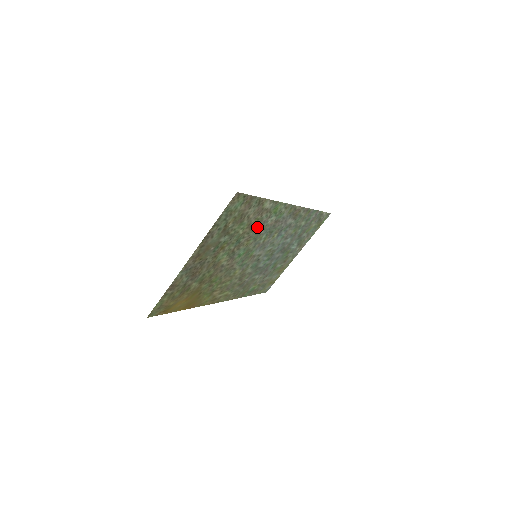
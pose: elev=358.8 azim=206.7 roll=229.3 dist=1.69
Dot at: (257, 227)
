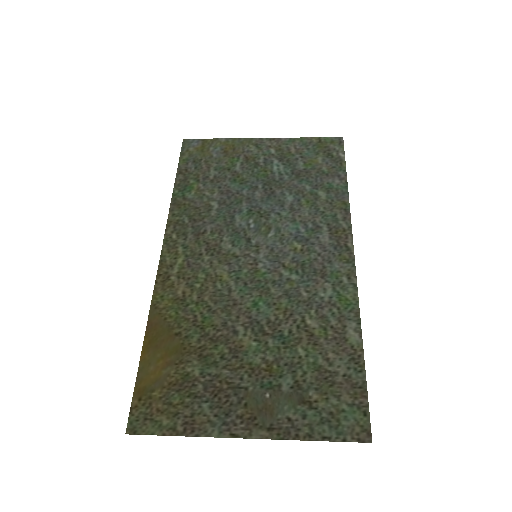
Dot at: (311, 314)
